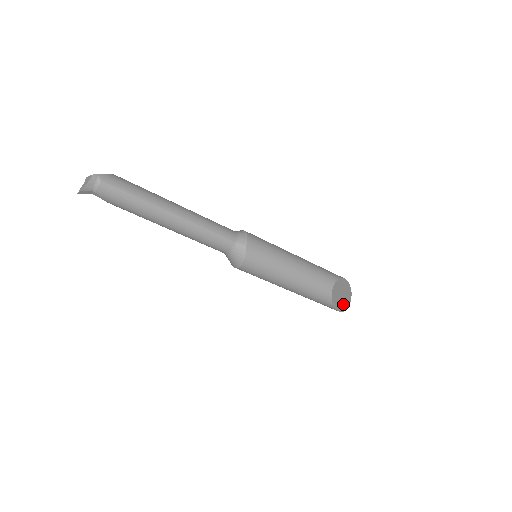
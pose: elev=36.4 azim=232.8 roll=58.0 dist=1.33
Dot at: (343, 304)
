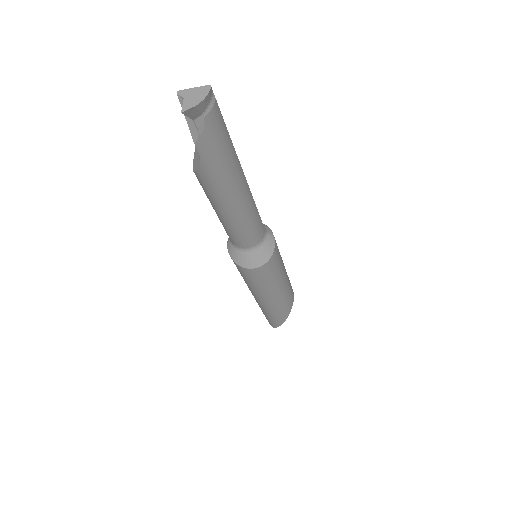
Dot at: occluded
